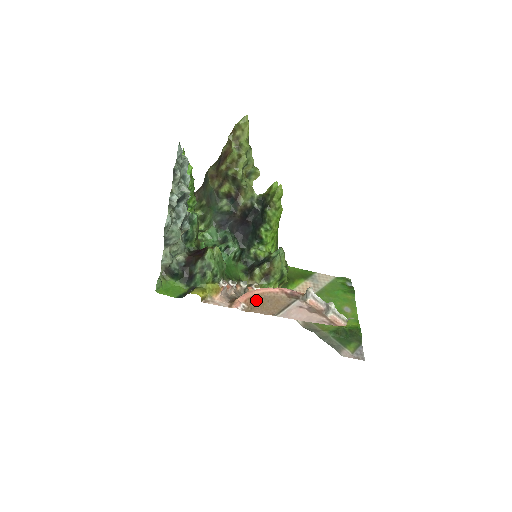
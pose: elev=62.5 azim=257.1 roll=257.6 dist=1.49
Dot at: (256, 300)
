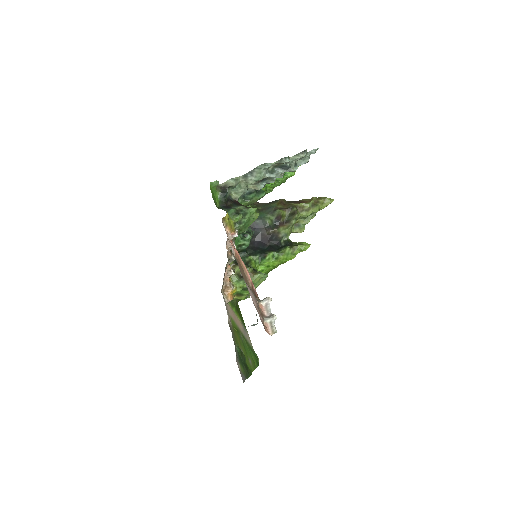
Dot at: (240, 263)
